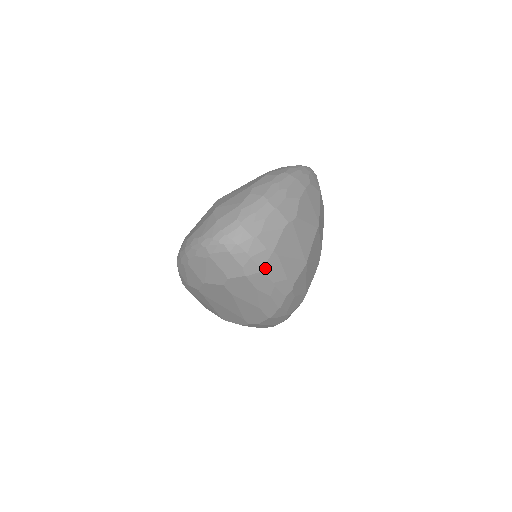
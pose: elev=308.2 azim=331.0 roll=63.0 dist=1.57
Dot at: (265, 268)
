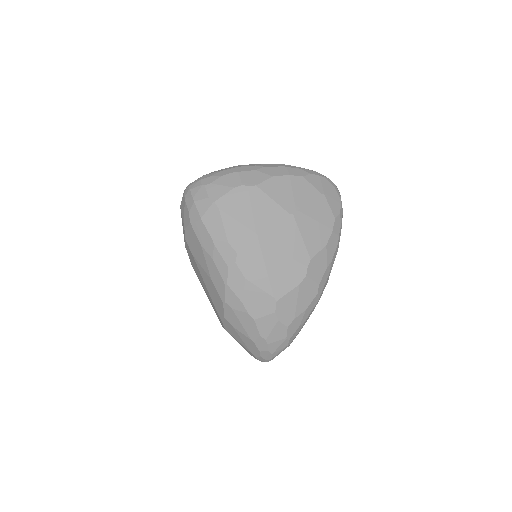
Dot at: (205, 217)
